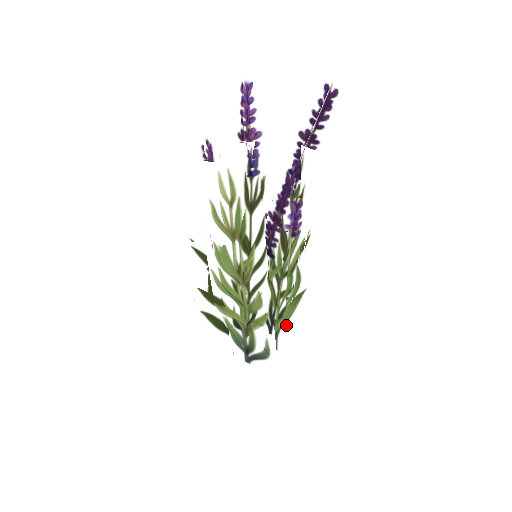
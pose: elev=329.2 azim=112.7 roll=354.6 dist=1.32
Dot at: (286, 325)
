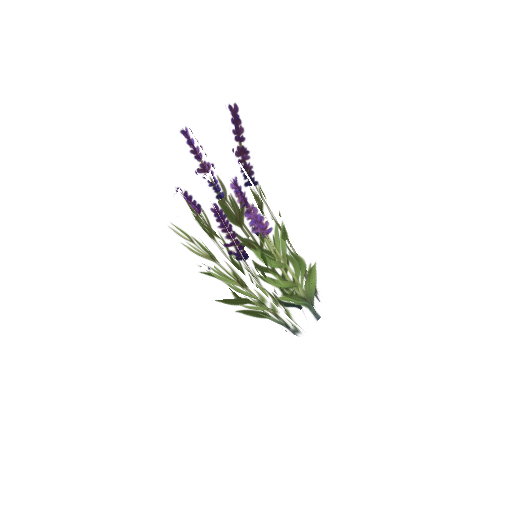
Dot at: (287, 308)
